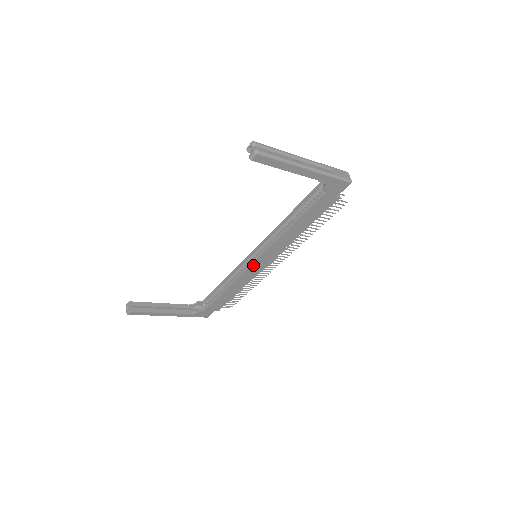
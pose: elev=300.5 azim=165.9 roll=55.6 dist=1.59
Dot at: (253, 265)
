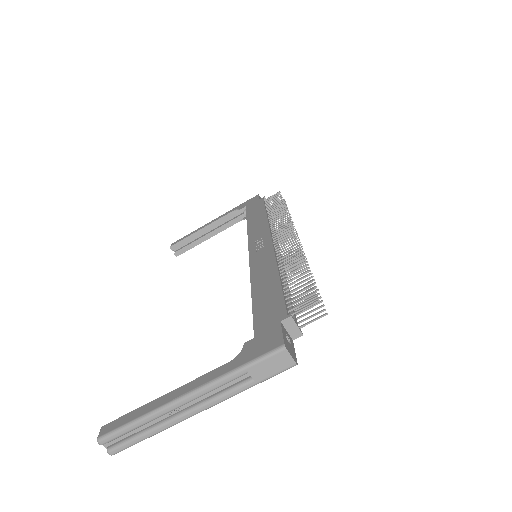
Dot at: occluded
